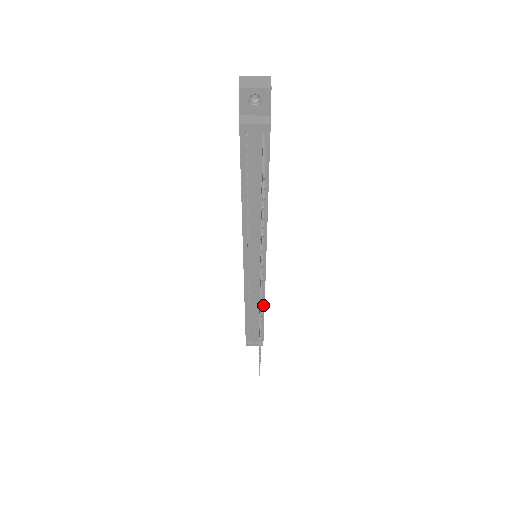
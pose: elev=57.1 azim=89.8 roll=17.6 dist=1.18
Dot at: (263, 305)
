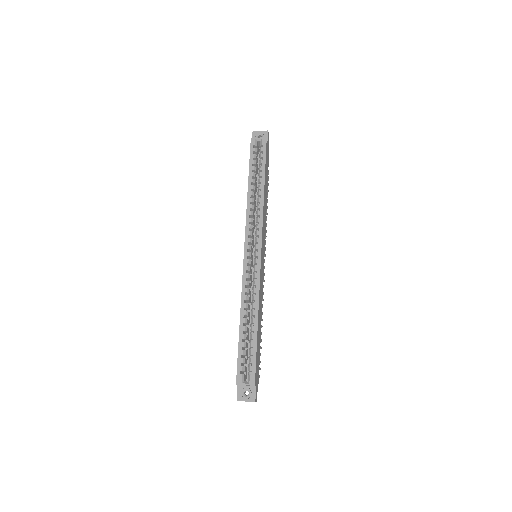
Dot at: occluded
